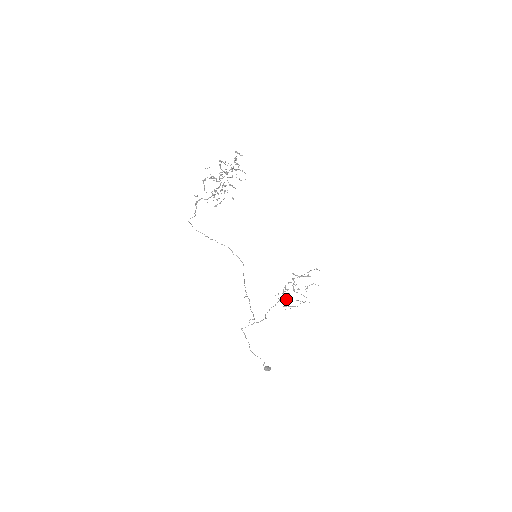
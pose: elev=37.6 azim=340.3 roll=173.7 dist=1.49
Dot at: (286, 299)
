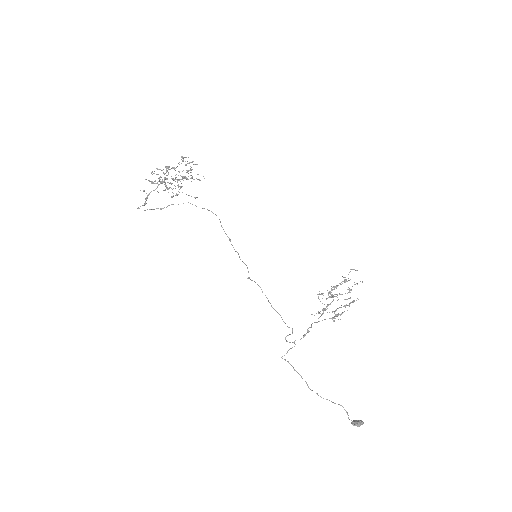
Dot at: occluded
